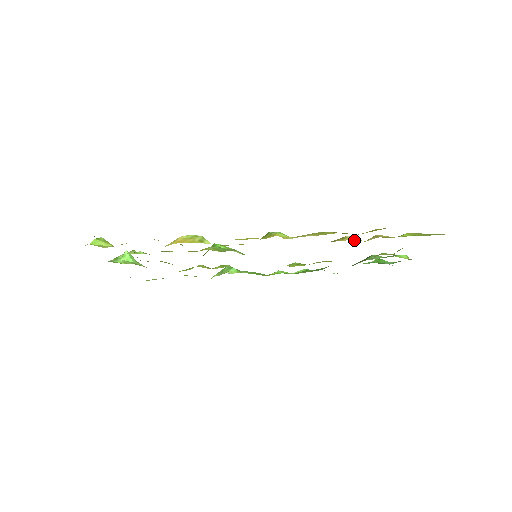
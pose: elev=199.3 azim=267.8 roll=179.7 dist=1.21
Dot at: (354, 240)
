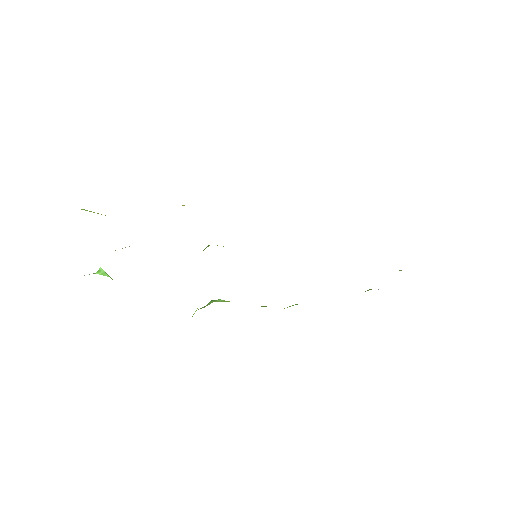
Dot at: occluded
